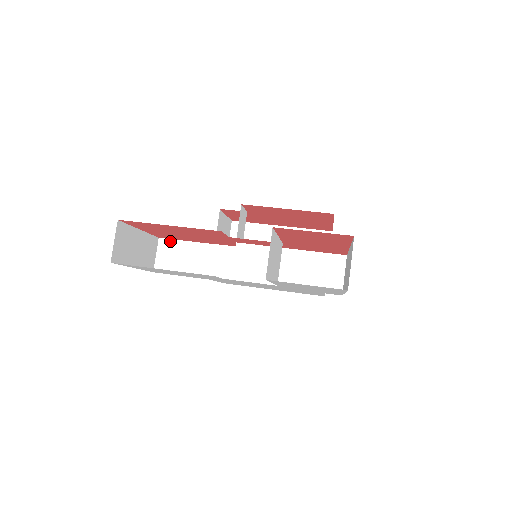
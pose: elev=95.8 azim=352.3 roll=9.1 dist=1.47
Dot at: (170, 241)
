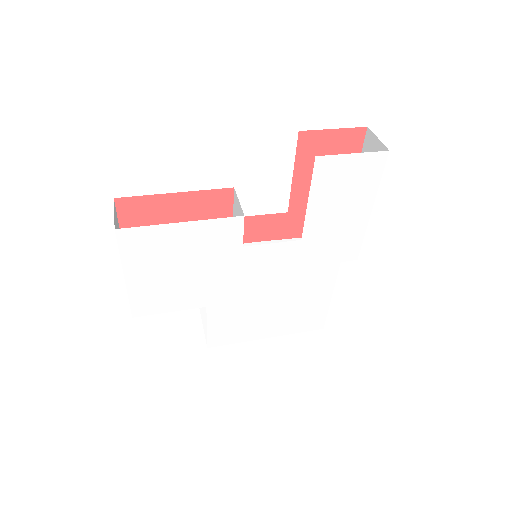
Dot at: occluded
